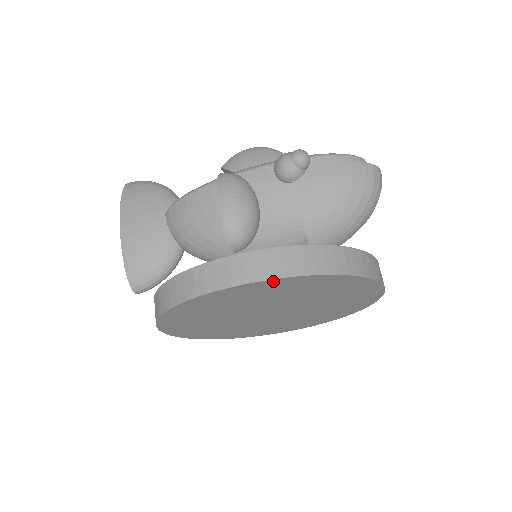
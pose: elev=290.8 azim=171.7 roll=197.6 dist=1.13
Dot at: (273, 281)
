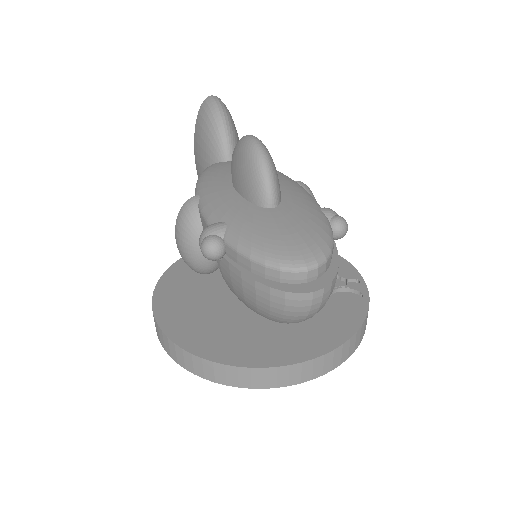
Dot at: occluded
